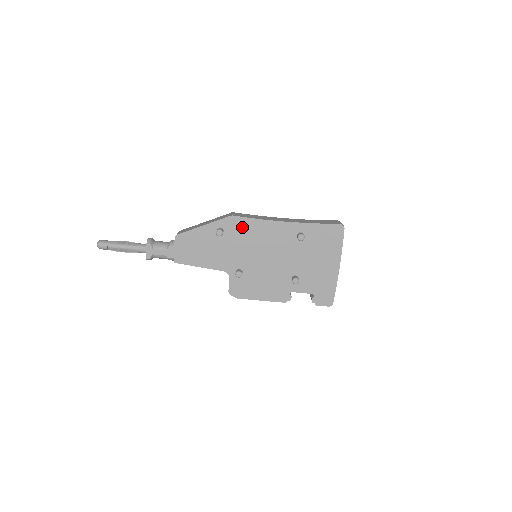
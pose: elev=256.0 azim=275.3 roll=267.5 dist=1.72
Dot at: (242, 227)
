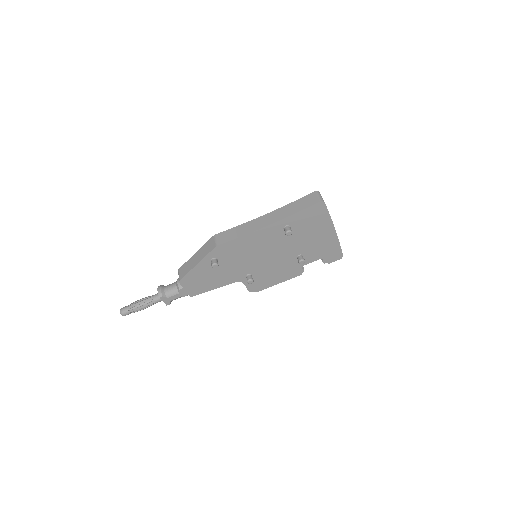
Dot at: (231, 249)
